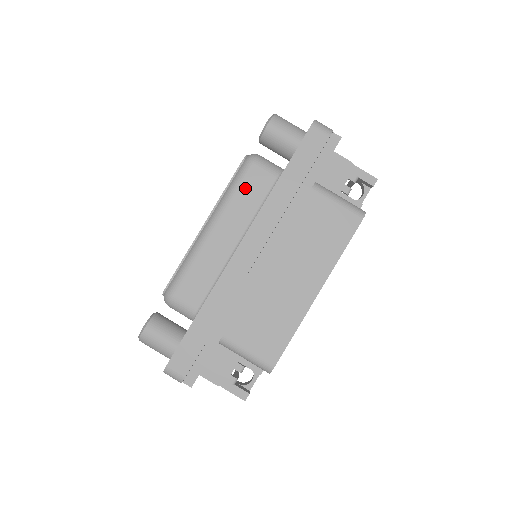
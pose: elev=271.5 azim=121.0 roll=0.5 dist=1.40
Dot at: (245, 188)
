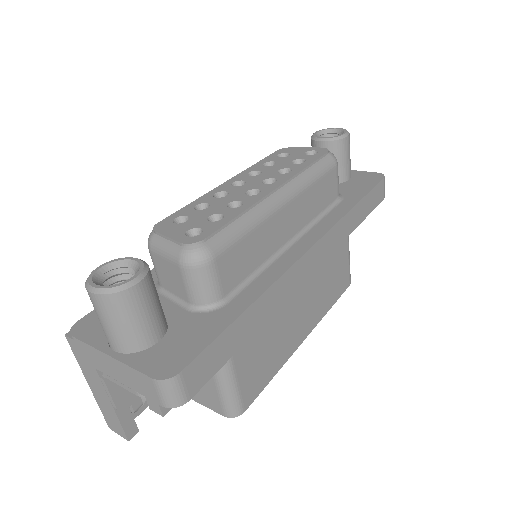
Dot at: (322, 184)
